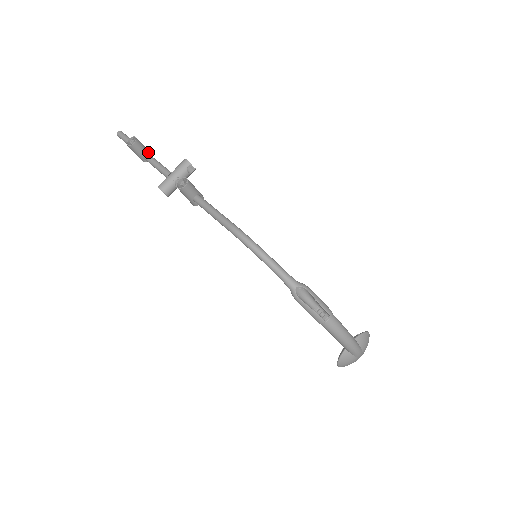
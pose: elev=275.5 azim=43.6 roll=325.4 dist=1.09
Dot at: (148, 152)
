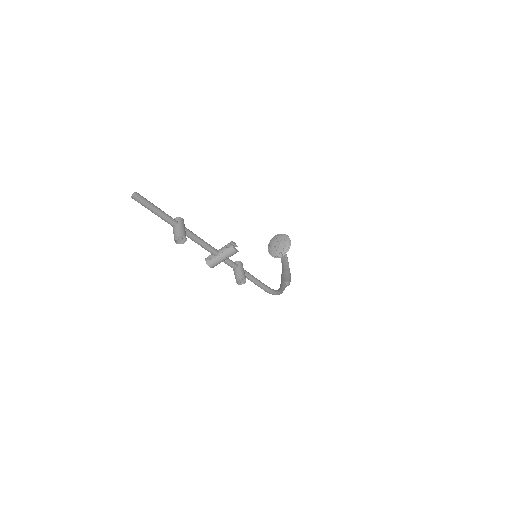
Dot at: (184, 226)
